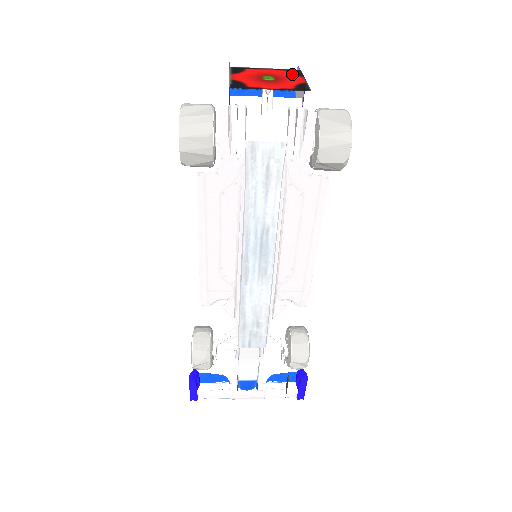
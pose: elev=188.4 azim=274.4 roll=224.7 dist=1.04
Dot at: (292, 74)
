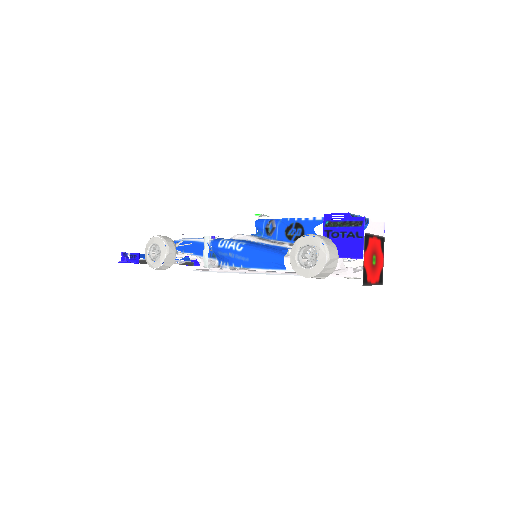
Dot at: (382, 249)
